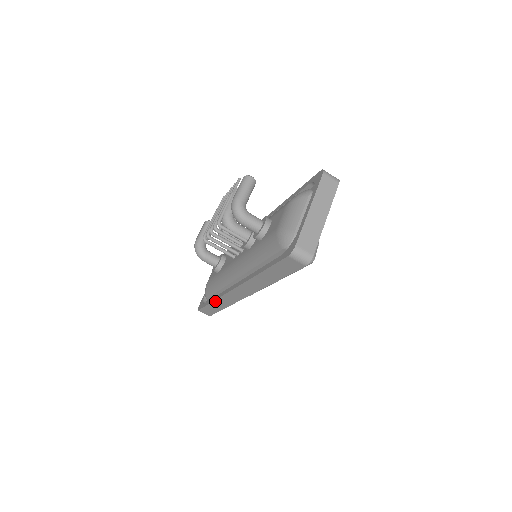
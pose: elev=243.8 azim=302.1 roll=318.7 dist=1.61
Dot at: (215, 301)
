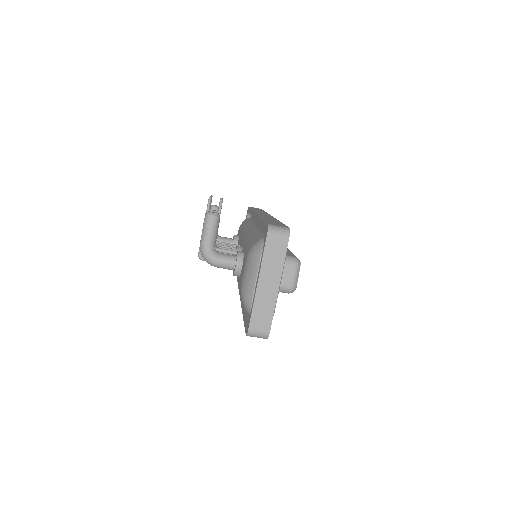
Dot at: occluded
